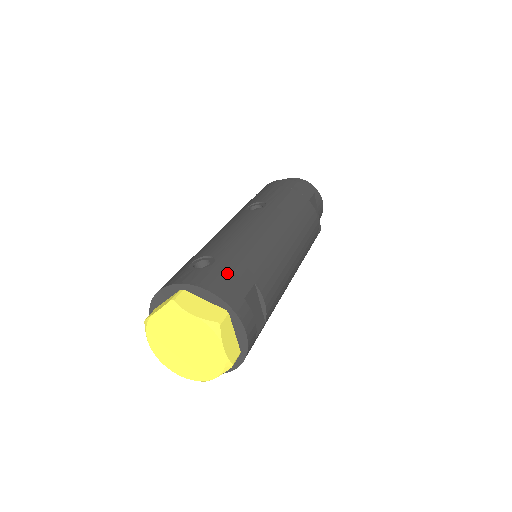
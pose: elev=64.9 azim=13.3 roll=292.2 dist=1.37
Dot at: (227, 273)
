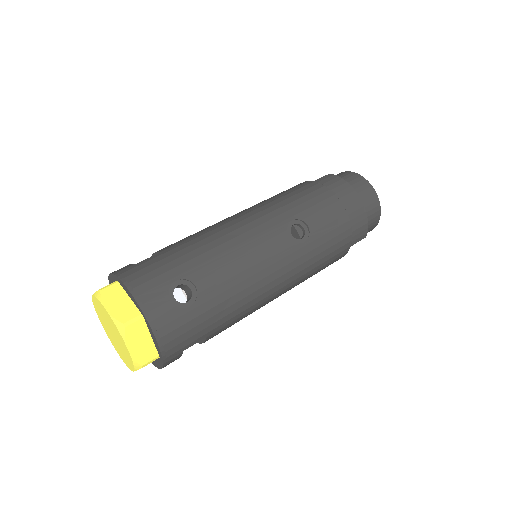
Dot at: (190, 326)
